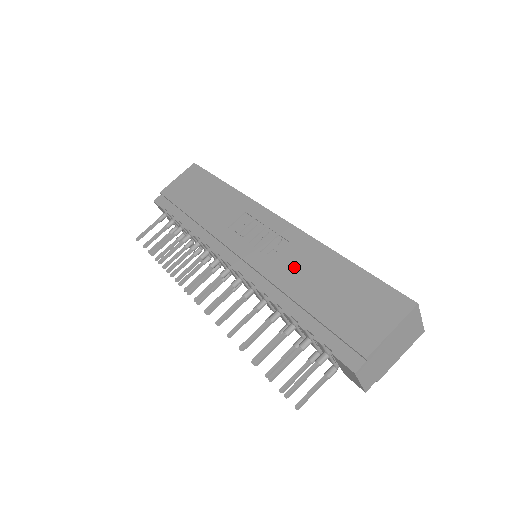
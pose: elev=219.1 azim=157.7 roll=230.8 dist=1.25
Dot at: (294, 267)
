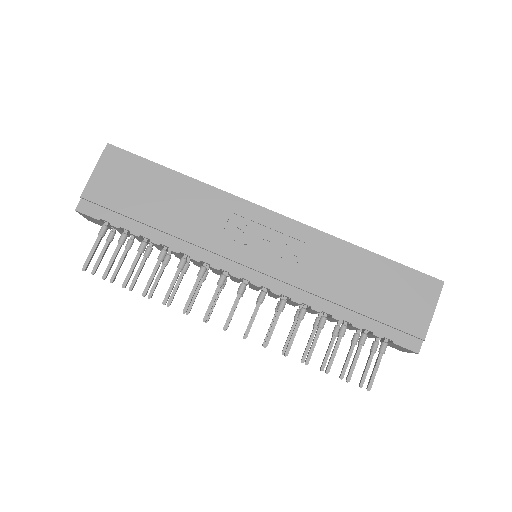
Dot at: (324, 270)
